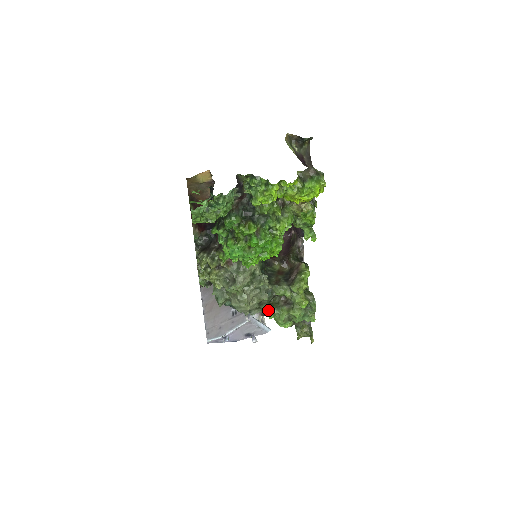
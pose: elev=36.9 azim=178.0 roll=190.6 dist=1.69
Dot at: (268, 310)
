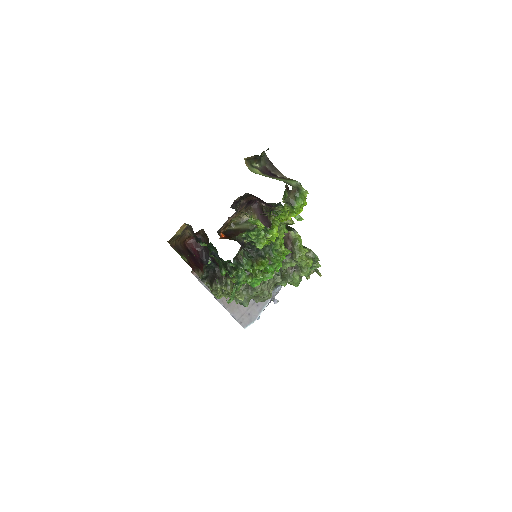
Dot at: (283, 284)
